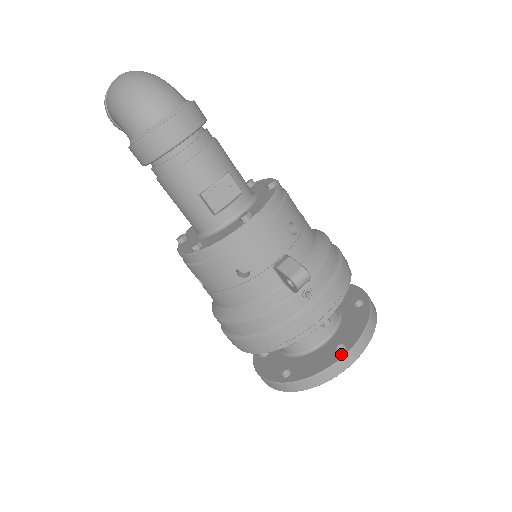
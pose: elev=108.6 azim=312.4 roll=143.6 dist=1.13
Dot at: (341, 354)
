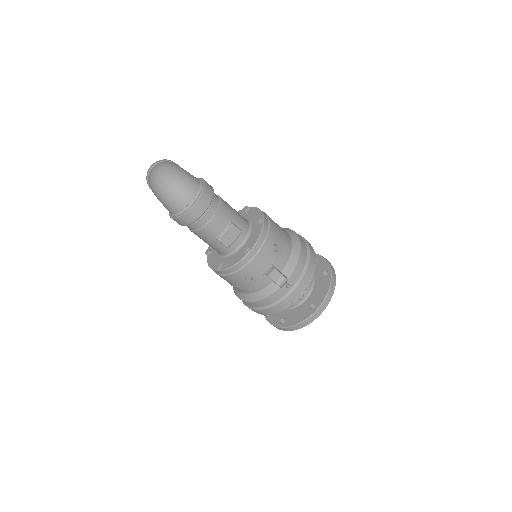
Dot at: (313, 311)
